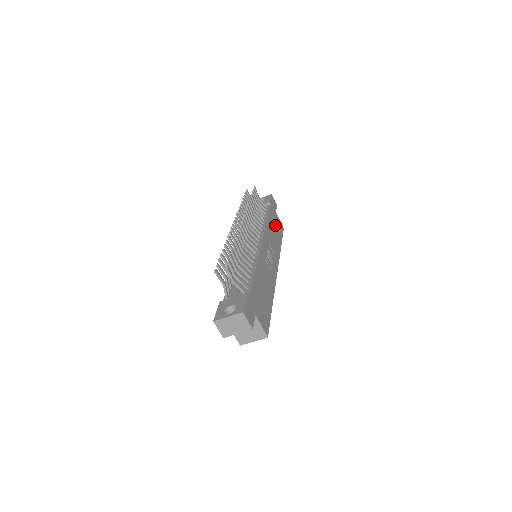
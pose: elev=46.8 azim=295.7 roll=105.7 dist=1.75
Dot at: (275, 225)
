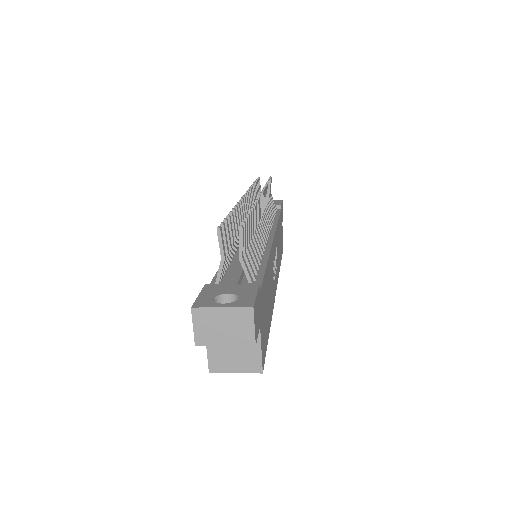
Dot at: (280, 235)
